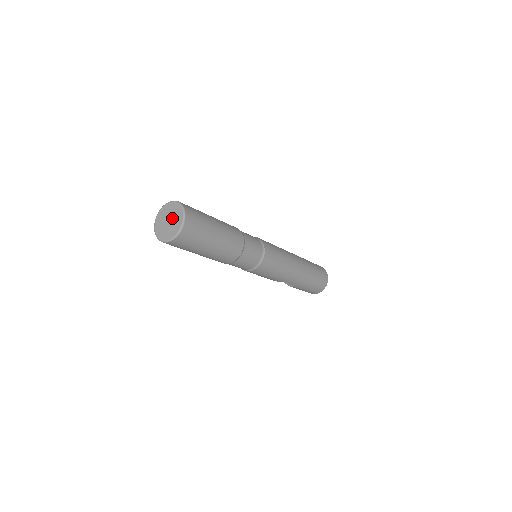
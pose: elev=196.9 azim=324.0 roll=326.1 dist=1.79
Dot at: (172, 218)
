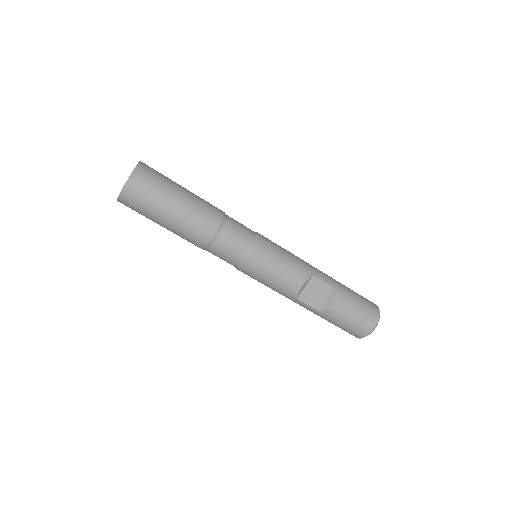
Dot at: occluded
